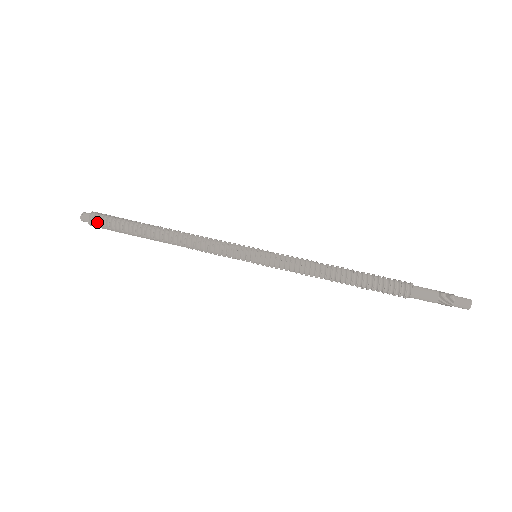
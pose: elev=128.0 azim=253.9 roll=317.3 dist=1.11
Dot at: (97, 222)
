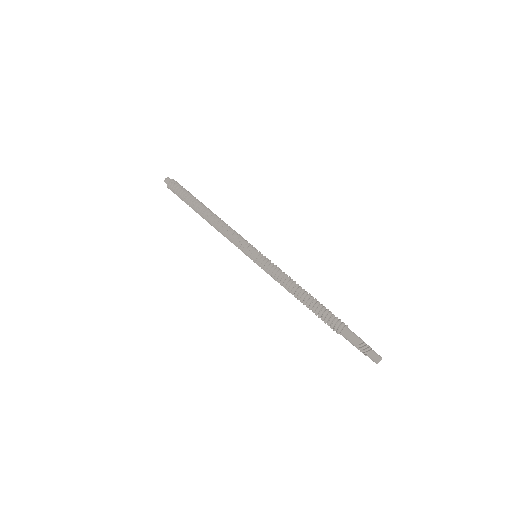
Dot at: (173, 186)
